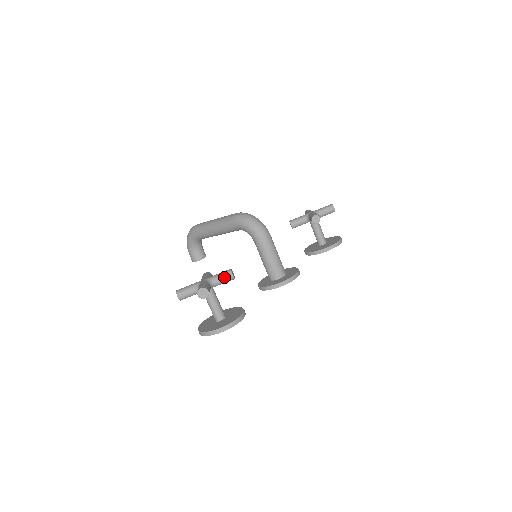
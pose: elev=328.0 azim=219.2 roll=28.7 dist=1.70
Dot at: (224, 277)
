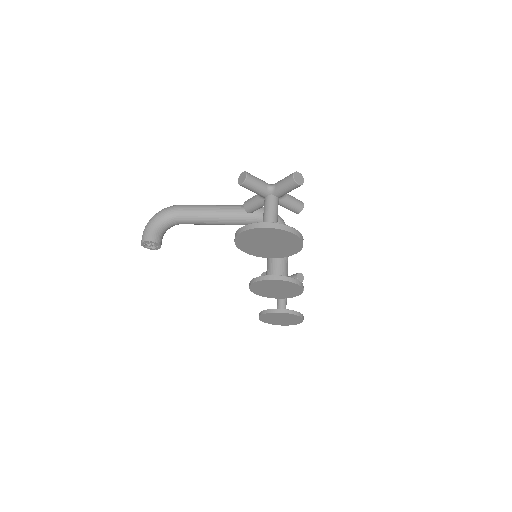
Dot at: (296, 200)
